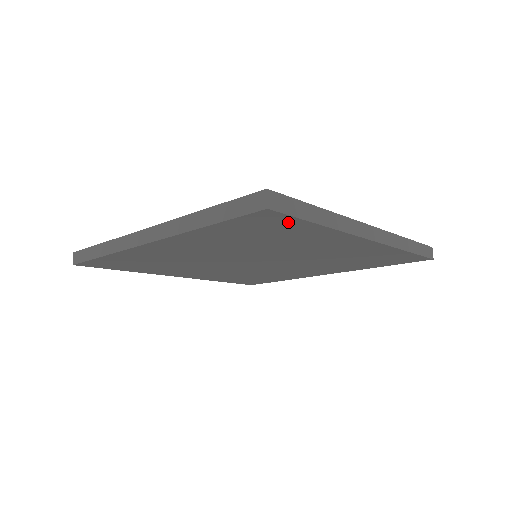
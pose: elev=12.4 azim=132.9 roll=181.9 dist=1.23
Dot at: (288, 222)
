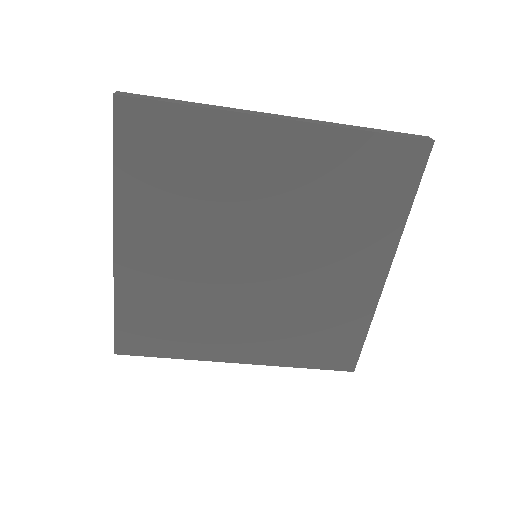
Dot at: (409, 178)
